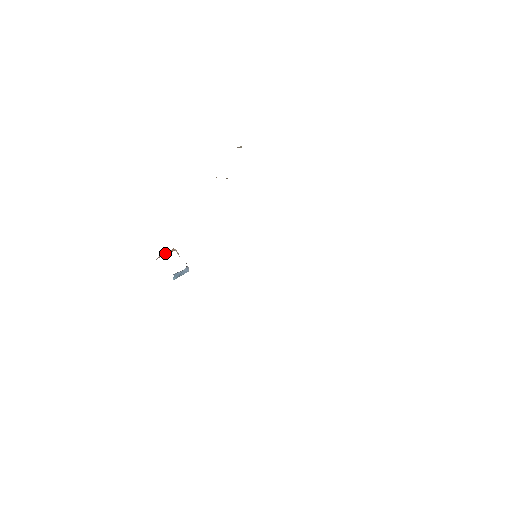
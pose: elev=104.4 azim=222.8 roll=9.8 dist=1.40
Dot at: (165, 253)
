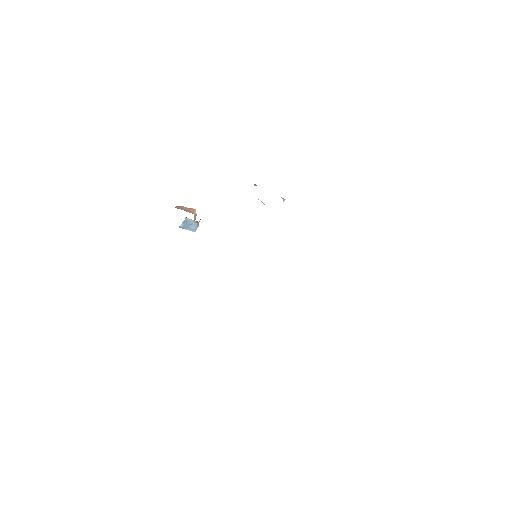
Dot at: (187, 208)
